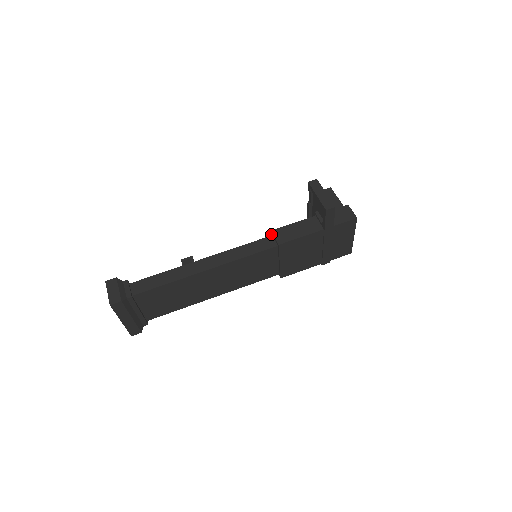
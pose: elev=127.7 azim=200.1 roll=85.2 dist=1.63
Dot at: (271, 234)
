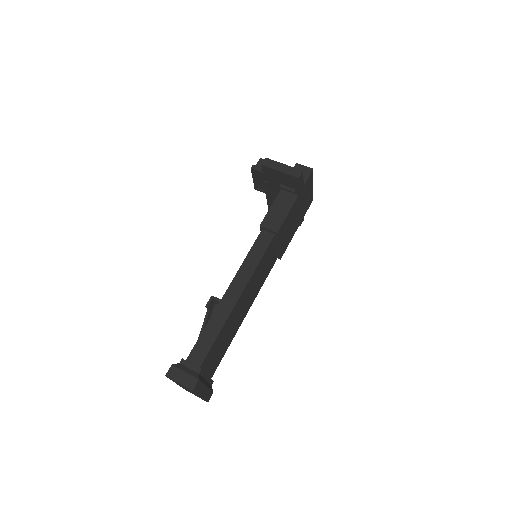
Dot at: occluded
